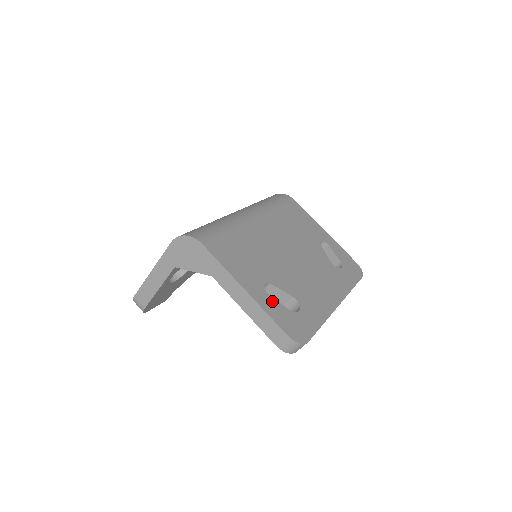
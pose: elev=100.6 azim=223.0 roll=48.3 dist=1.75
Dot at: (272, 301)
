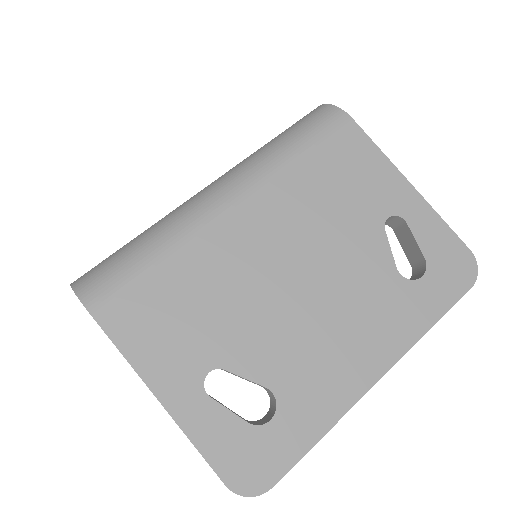
Dot at: (213, 411)
